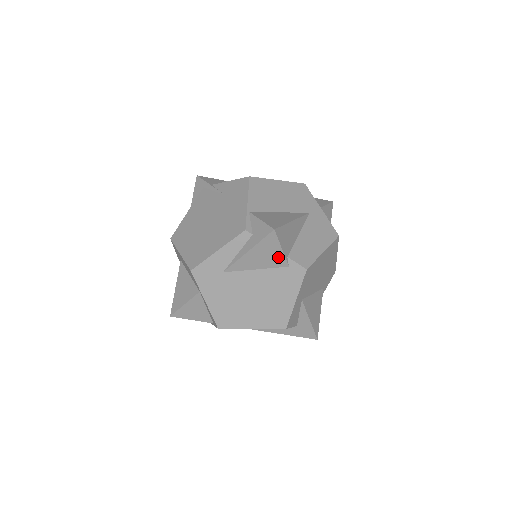
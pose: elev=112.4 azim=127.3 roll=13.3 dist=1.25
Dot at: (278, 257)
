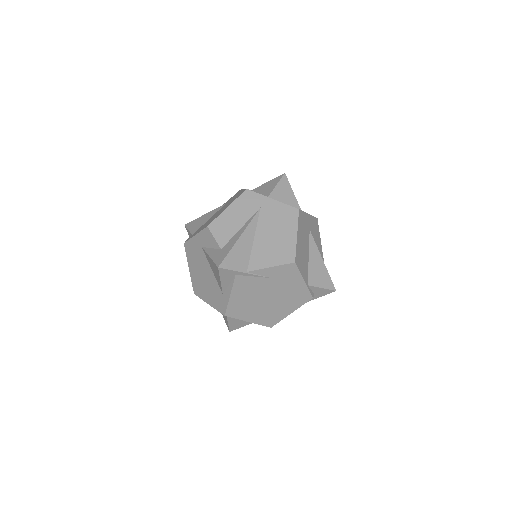
Dot at: occluded
